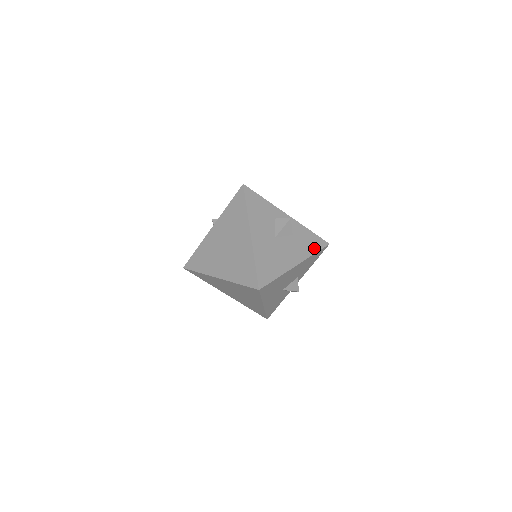
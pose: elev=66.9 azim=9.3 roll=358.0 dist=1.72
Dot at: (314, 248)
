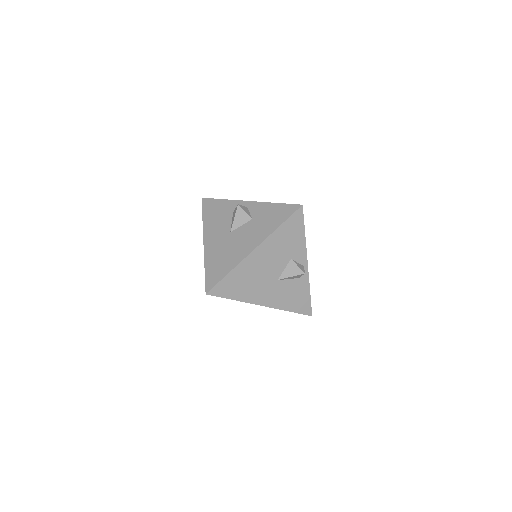
Dot at: (279, 220)
